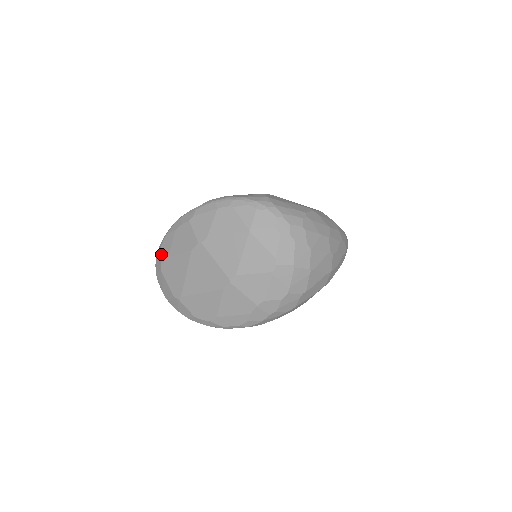
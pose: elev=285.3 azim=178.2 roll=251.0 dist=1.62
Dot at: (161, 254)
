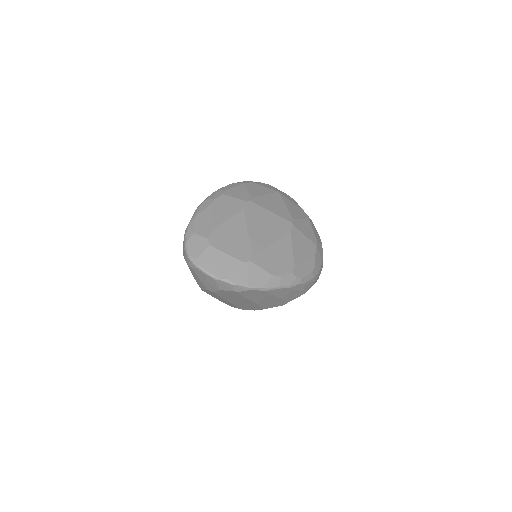
Dot at: (200, 232)
